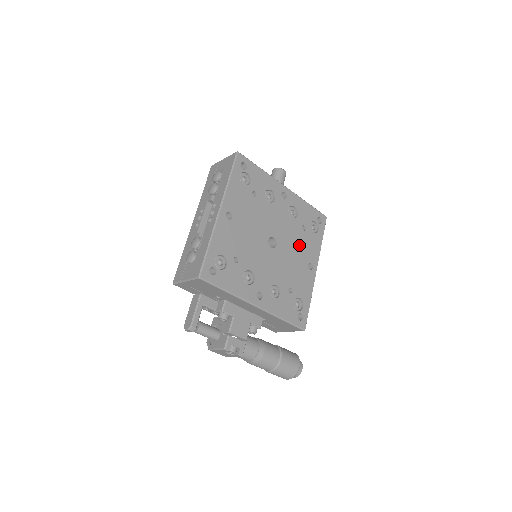
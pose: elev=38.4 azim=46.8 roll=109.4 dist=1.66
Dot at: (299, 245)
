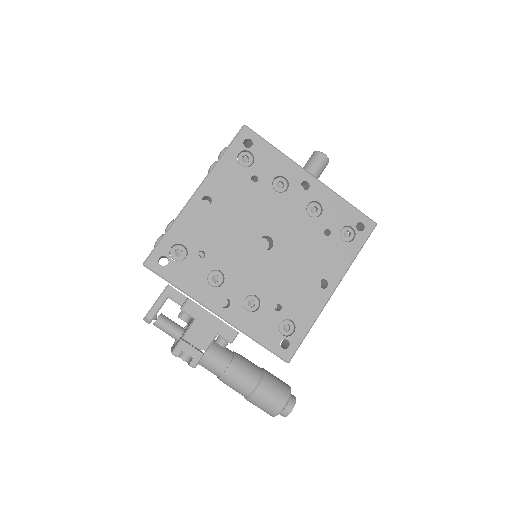
Dot at: (312, 253)
